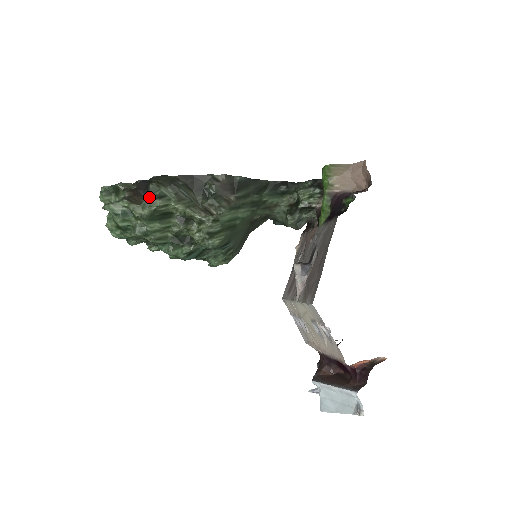
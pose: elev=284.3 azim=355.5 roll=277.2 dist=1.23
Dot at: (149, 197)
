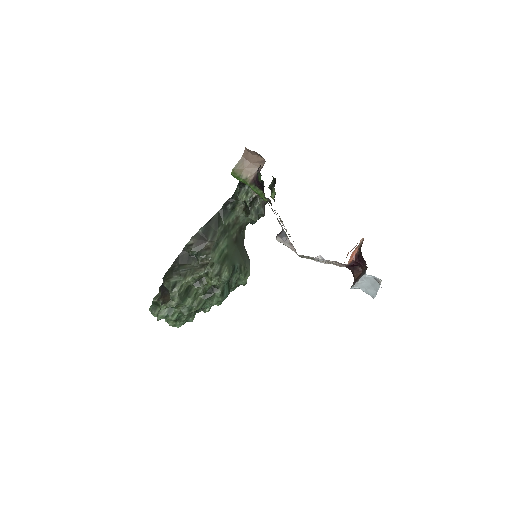
Dot at: (170, 292)
